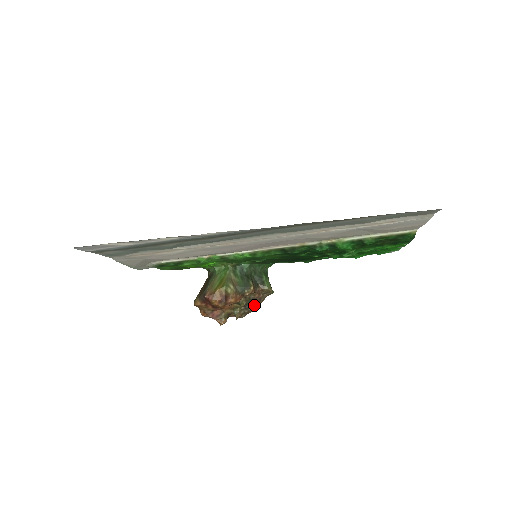
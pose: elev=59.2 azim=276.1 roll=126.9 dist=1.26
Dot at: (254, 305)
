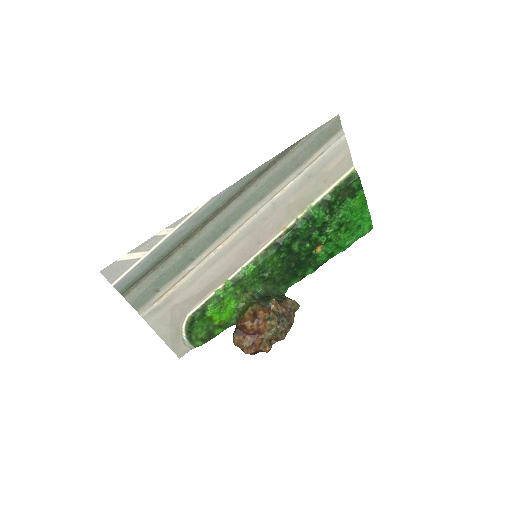
Dot at: (287, 321)
